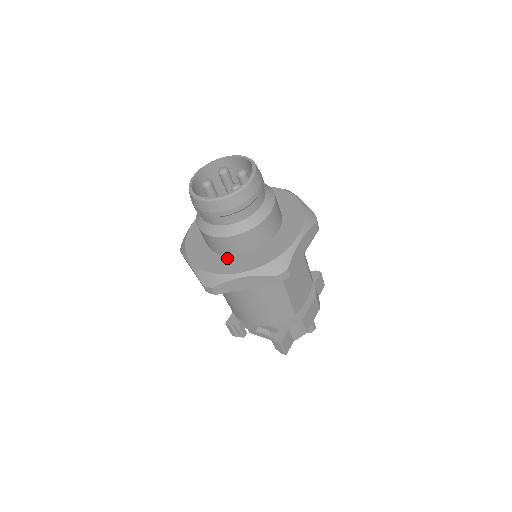
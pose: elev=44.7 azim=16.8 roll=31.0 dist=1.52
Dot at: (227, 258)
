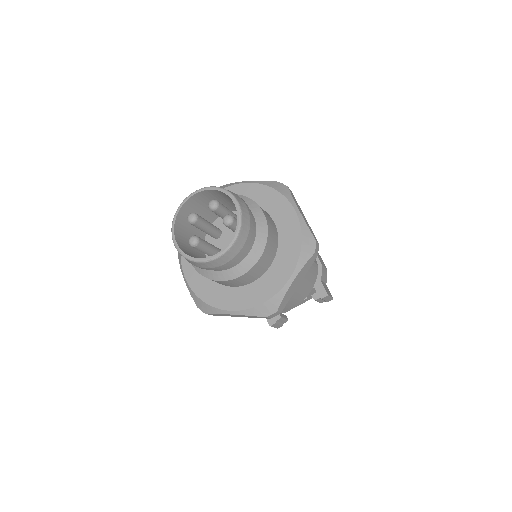
Dot at: (262, 279)
